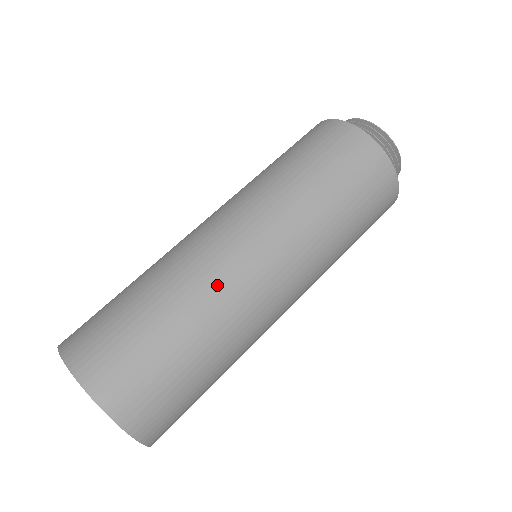
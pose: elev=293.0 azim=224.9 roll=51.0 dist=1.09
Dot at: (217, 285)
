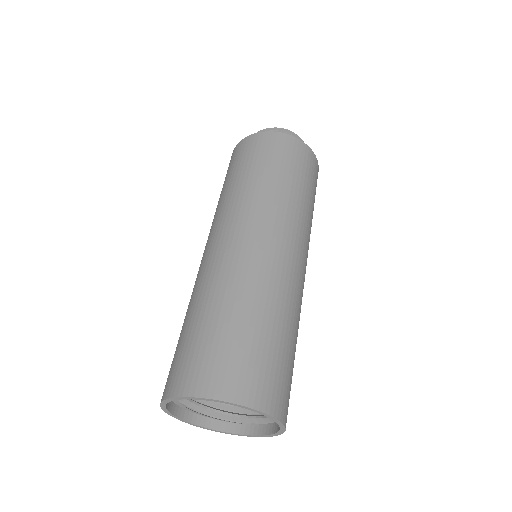
Dot at: (238, 270)
